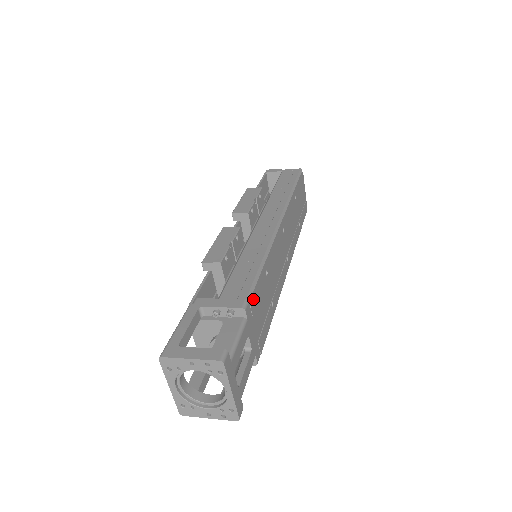
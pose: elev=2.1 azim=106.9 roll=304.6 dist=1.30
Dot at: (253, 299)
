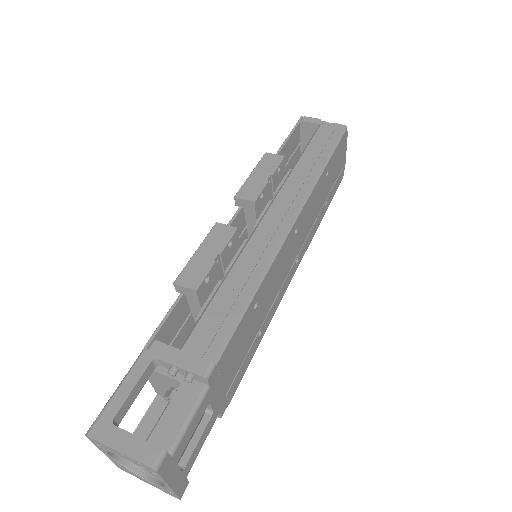
Dot at: (224, 356)
